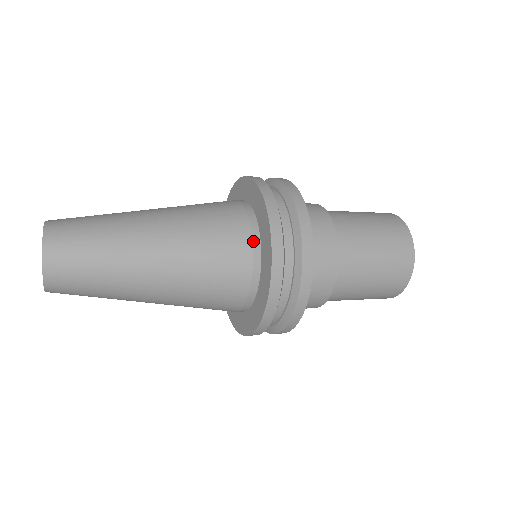
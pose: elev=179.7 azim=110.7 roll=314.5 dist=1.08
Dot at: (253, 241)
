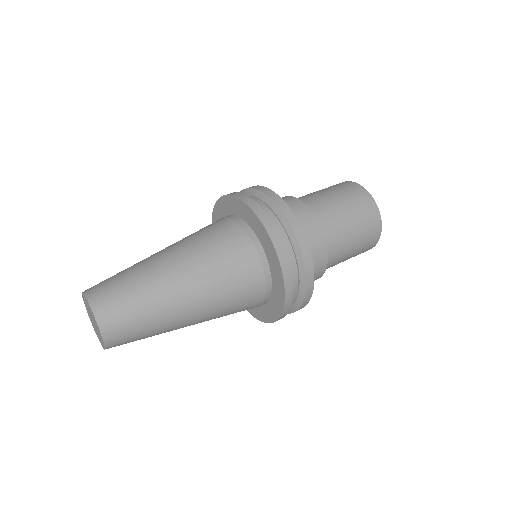
Dot at: (266, 287)
